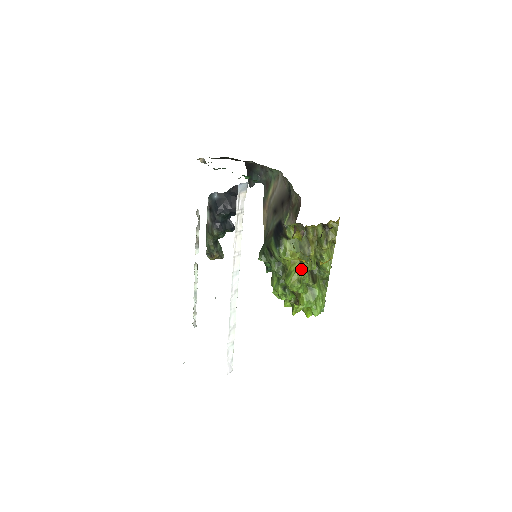
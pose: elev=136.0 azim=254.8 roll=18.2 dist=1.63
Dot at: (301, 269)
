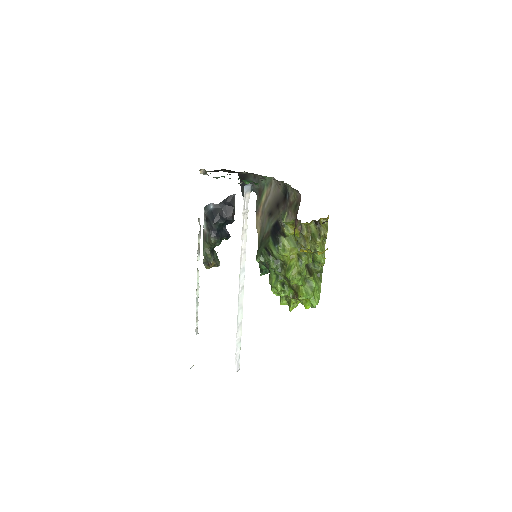
Dot at: (299, 263)
